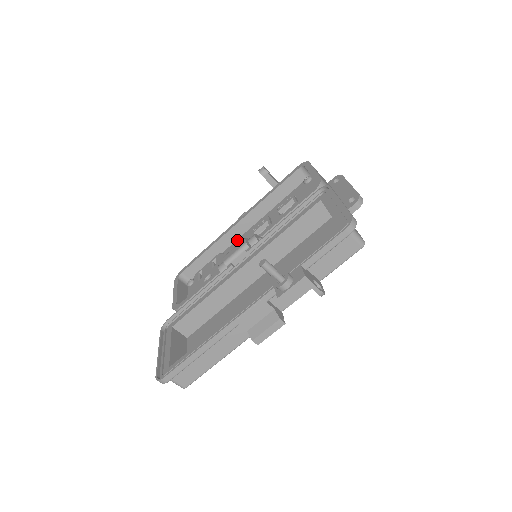
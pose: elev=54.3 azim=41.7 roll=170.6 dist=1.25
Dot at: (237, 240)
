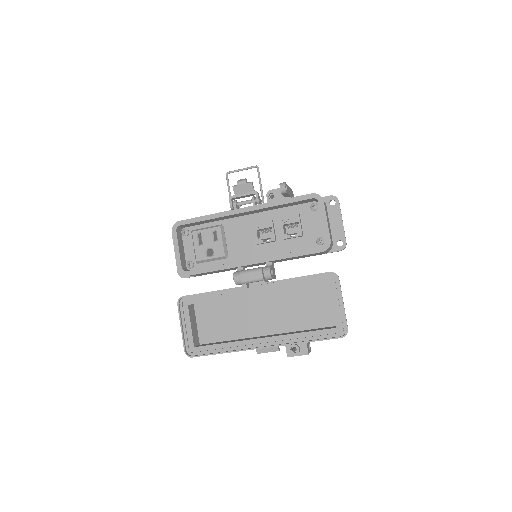
Dot at: (237, 218)
